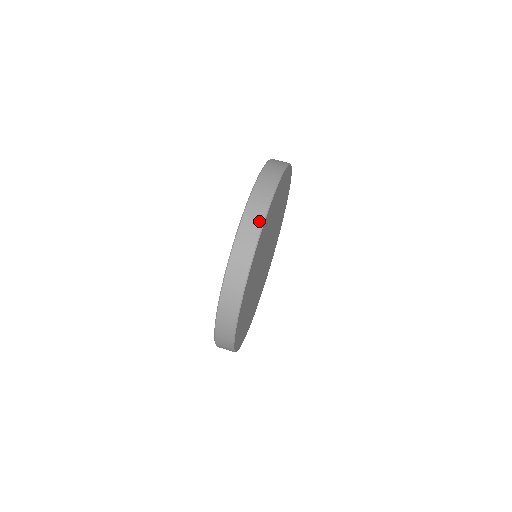
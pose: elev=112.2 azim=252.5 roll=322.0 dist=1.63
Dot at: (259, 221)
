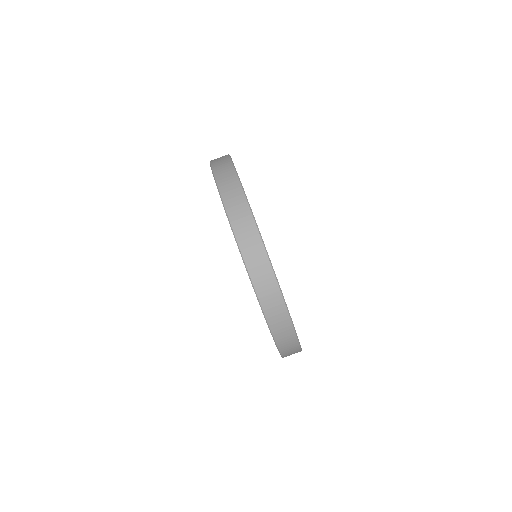
Dot at: (274, 288)
